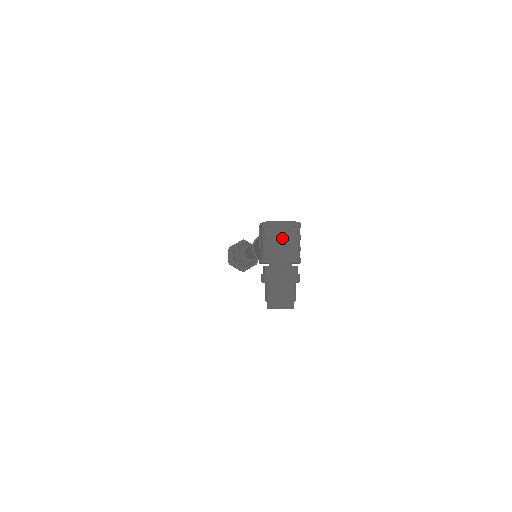
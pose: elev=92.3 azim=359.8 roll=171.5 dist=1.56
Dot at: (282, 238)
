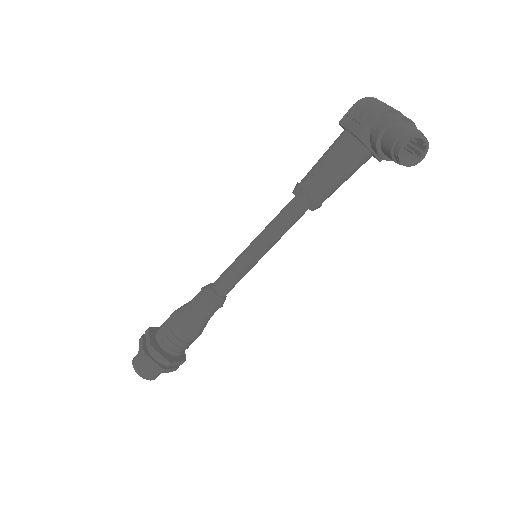
Dot at: occluded
